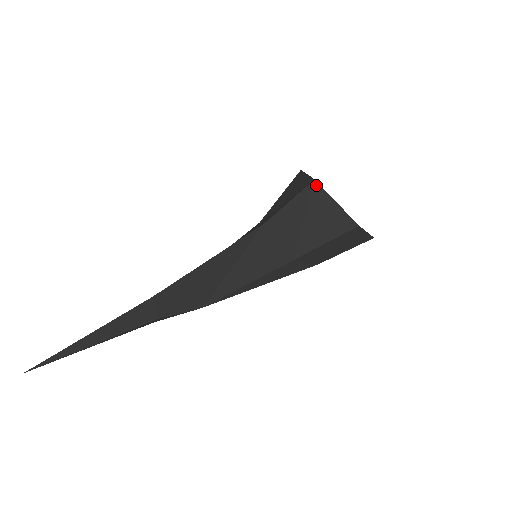
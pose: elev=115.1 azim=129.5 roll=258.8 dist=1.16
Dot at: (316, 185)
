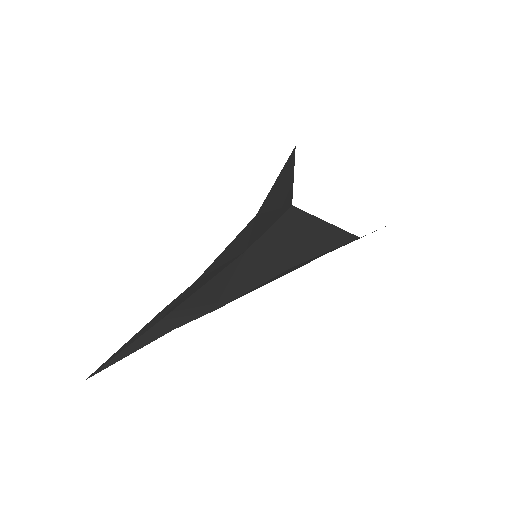
Dot at: (296, 210)
